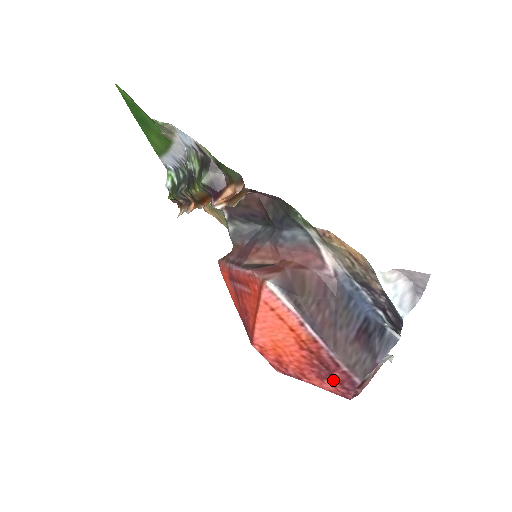
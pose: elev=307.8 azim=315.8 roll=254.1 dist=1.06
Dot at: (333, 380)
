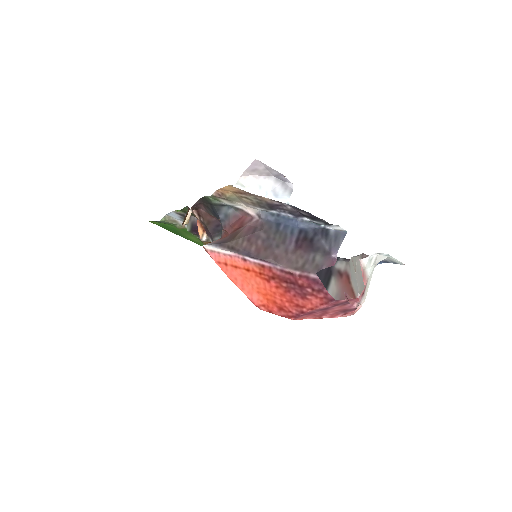
Dot at: (307, 291)
